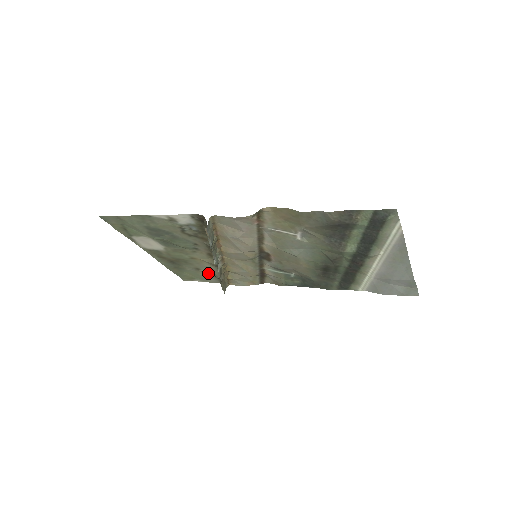
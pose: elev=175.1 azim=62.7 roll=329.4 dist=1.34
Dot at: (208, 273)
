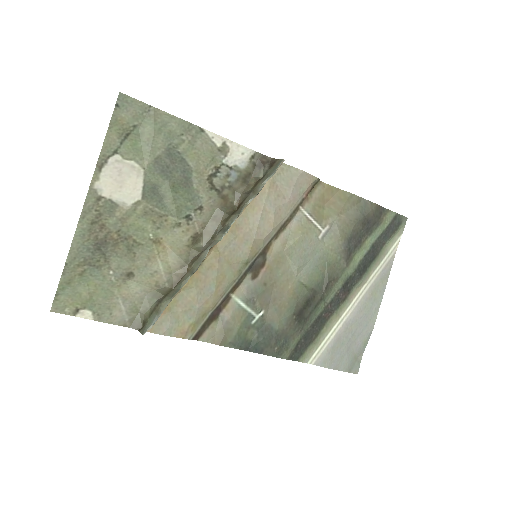
Dot at: (139, 288)
